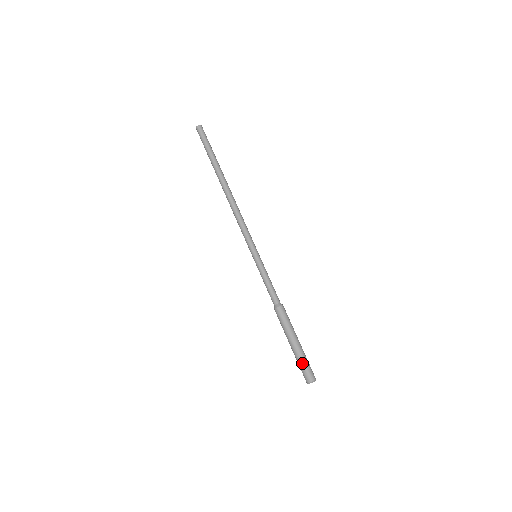
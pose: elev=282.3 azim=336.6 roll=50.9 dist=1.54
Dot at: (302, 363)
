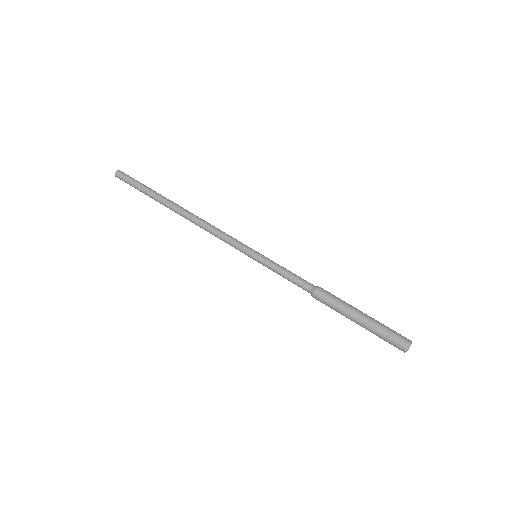
Dot at: (386, 329)
